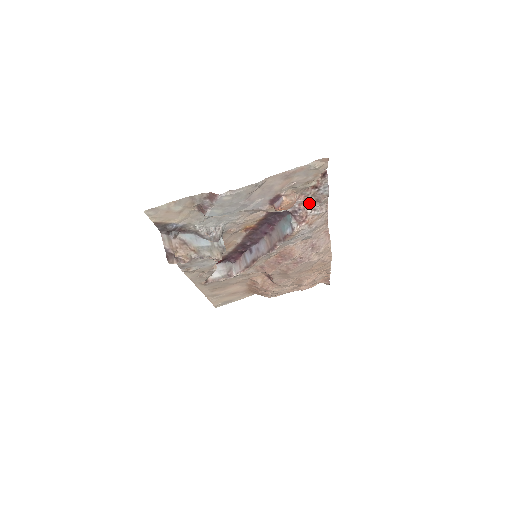
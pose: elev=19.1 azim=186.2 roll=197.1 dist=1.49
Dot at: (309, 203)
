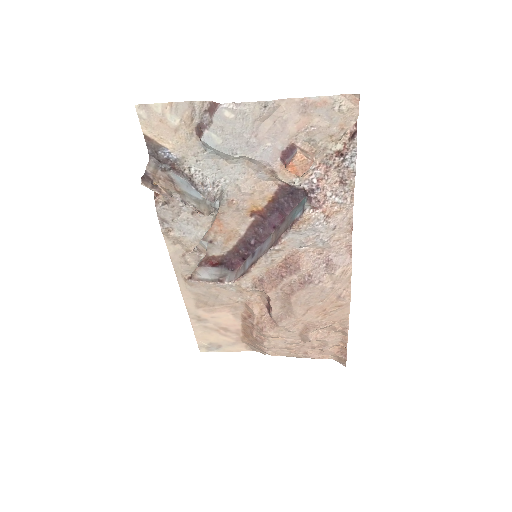
Dot at: (330, 181)
